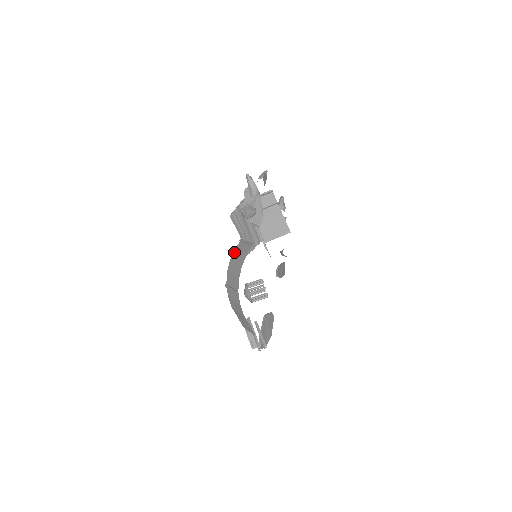
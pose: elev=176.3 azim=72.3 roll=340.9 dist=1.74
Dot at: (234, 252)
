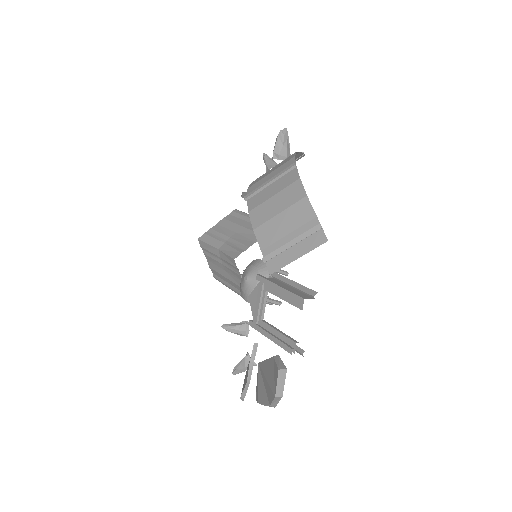
Dot at: occluded
